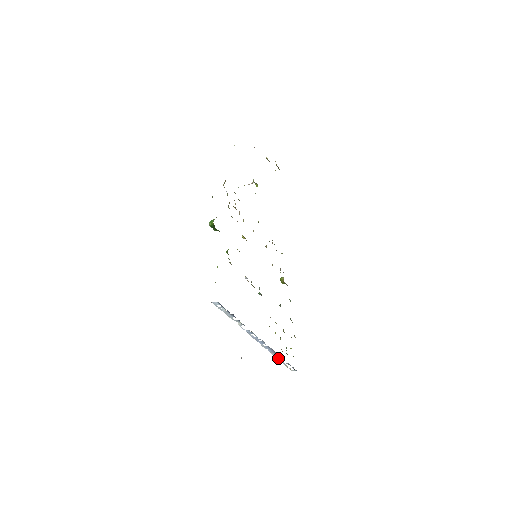
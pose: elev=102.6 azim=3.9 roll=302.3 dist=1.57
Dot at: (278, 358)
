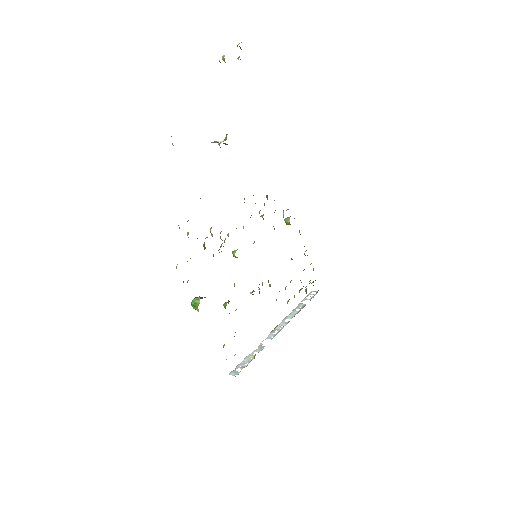
Dot at: (299, 305)
